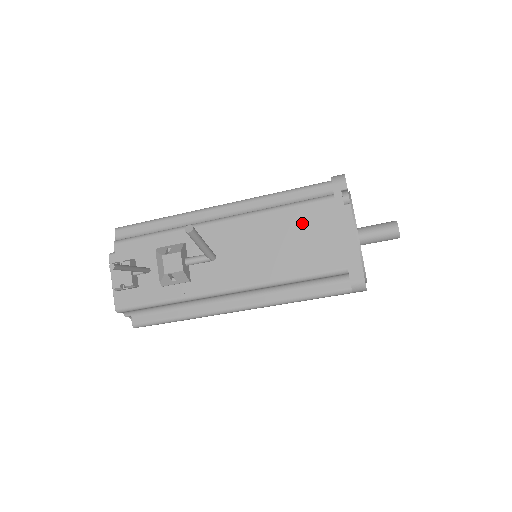
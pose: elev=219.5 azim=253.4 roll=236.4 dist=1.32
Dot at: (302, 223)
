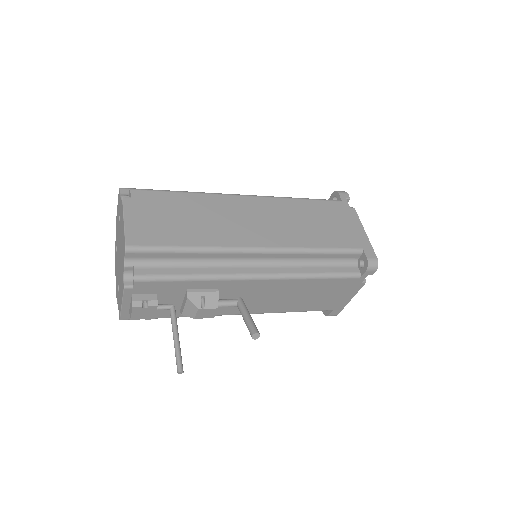
Dot at: (325, 288)
